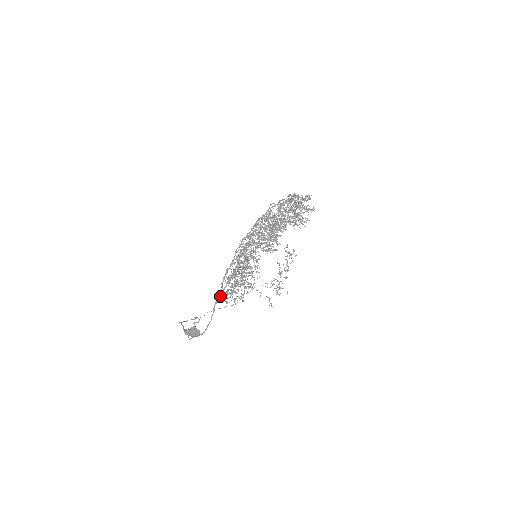
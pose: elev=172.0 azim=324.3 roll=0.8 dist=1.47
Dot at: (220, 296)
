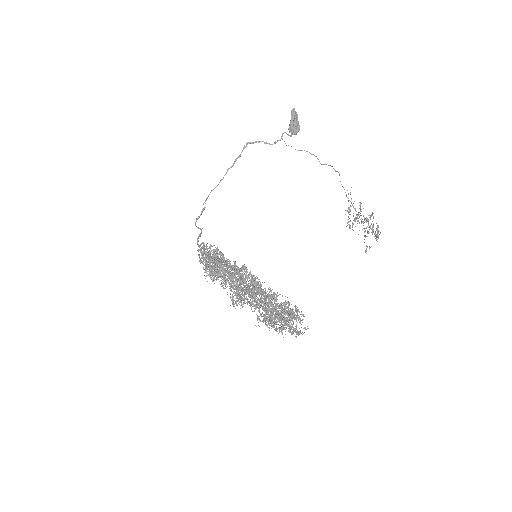
Dot at: (198, 245)
